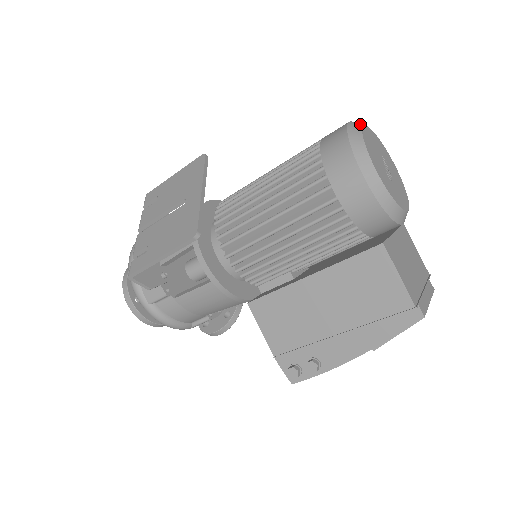
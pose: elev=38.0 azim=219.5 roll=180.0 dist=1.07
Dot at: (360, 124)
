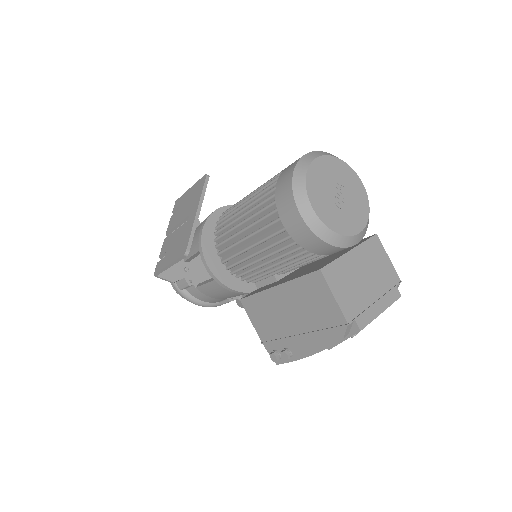
Dot at: (313, 157)
